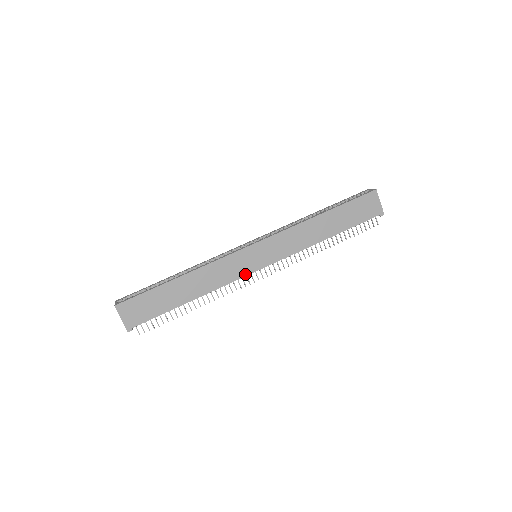
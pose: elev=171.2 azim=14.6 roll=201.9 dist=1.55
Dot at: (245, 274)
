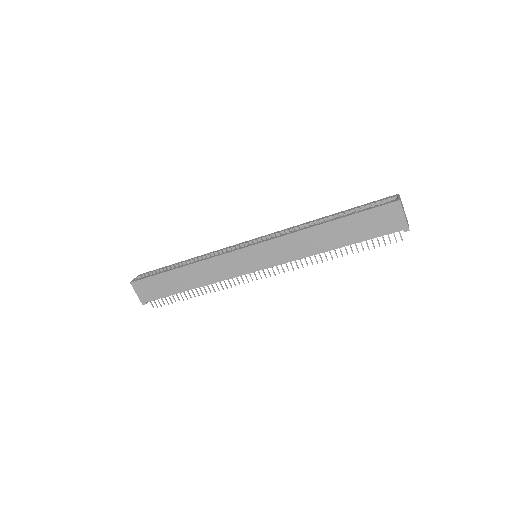
Dot at: (241, 273)
